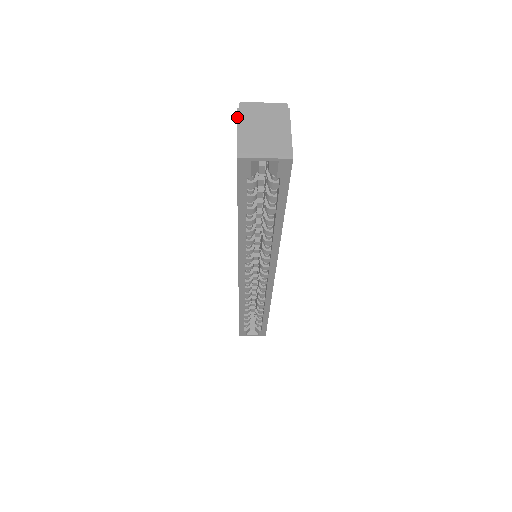
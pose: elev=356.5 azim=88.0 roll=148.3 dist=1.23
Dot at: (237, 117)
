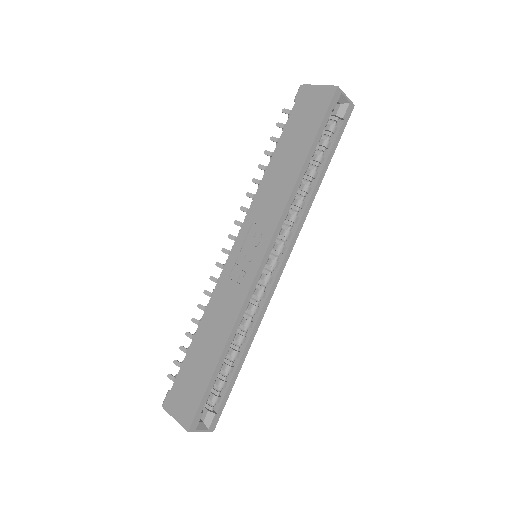
Dot at: (309, 84)
